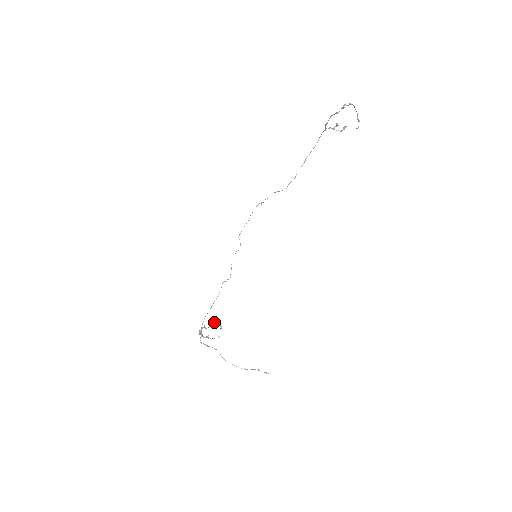
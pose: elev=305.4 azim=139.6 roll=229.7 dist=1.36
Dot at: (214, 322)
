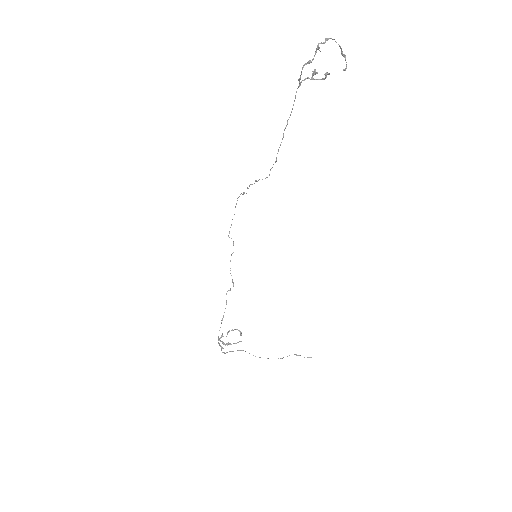
Dot at: (231, 330)
